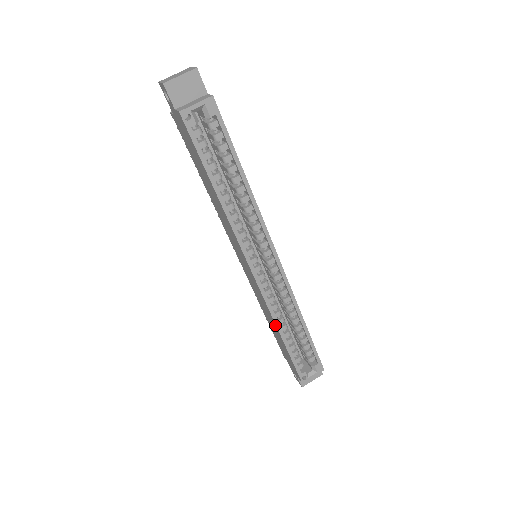
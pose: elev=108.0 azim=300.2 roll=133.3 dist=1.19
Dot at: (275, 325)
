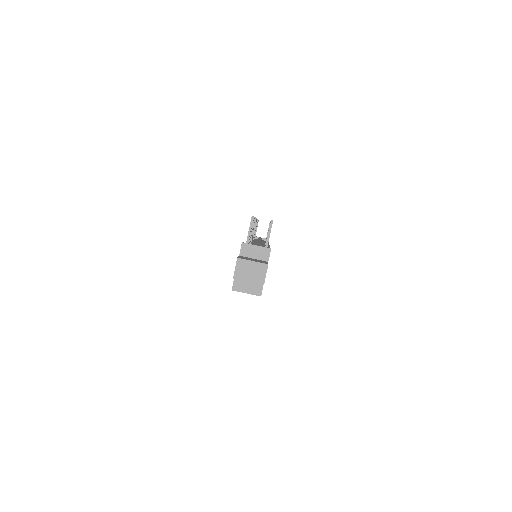
Dot at: occluded
